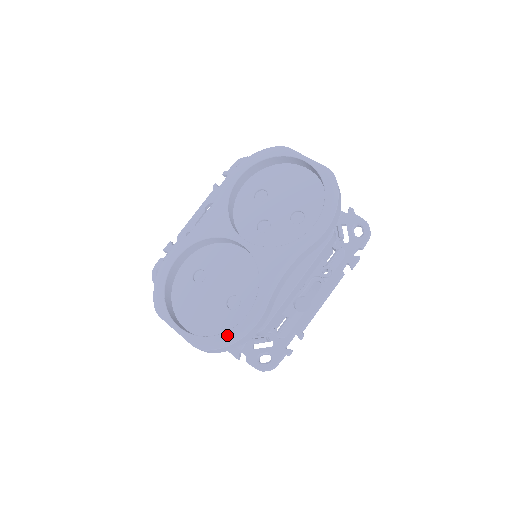
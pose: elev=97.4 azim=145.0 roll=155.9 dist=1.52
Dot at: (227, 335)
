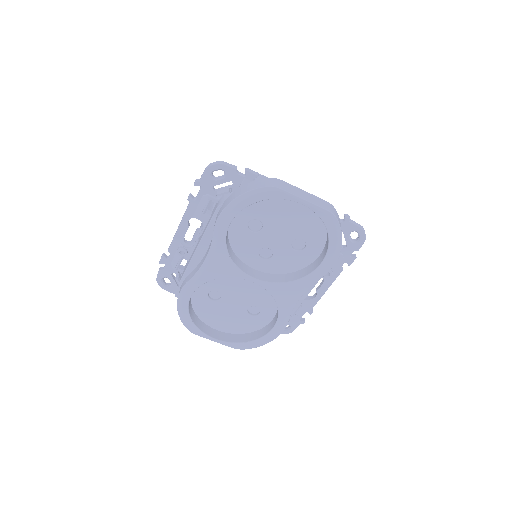
Dot at: (260, 341)
